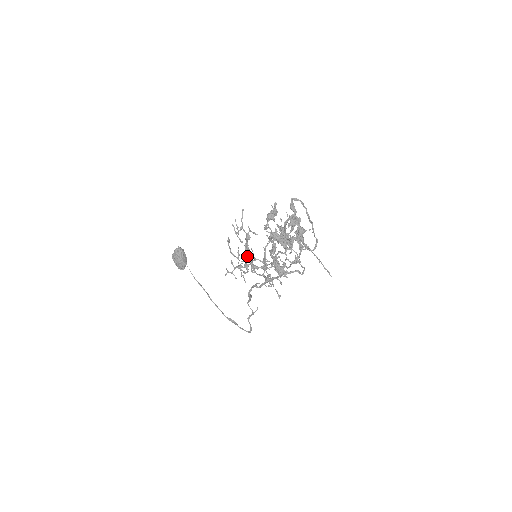
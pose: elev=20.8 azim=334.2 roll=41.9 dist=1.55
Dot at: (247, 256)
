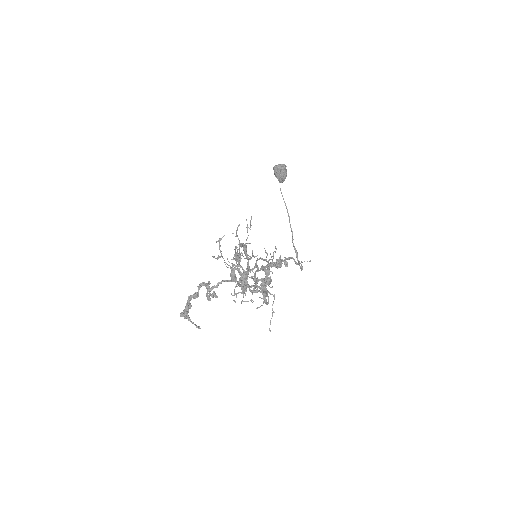
Dot at: (225, 262)
